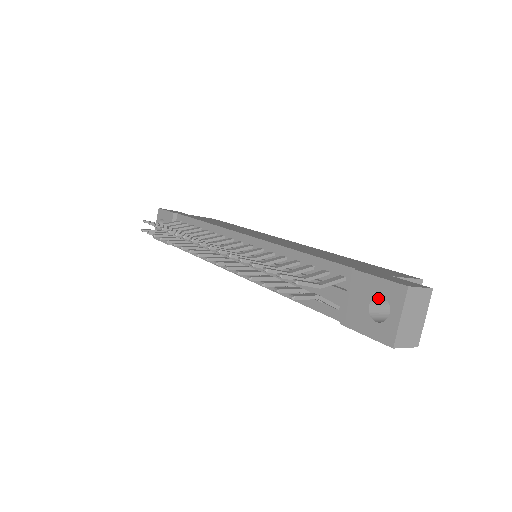
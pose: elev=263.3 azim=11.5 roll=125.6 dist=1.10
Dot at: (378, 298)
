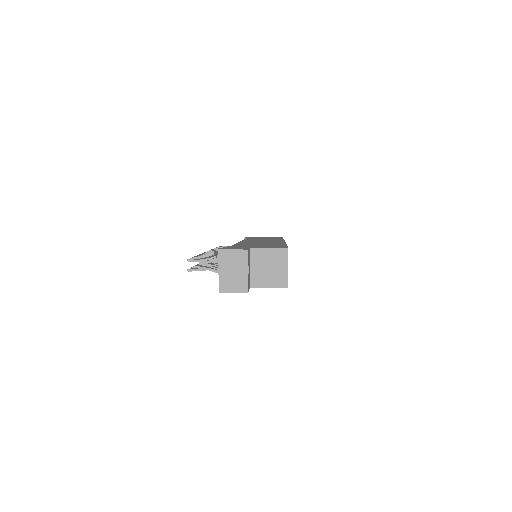
Dot at: occluded
